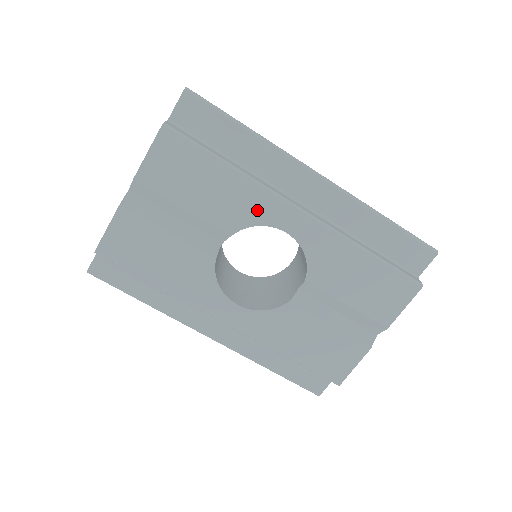
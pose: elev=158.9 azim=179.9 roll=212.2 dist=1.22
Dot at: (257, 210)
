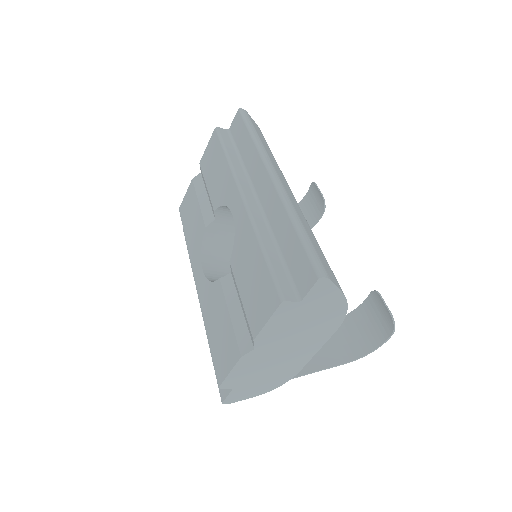
Dot at: (227, 192)
